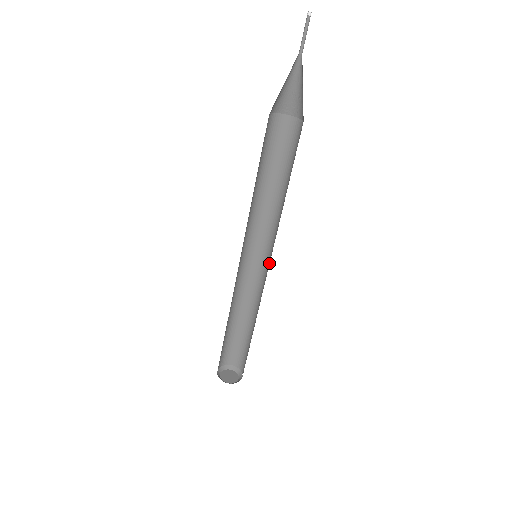
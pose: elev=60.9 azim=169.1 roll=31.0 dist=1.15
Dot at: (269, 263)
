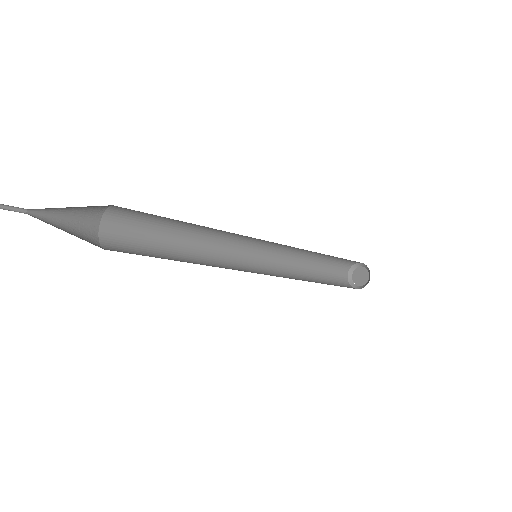
Dot at: occluded
